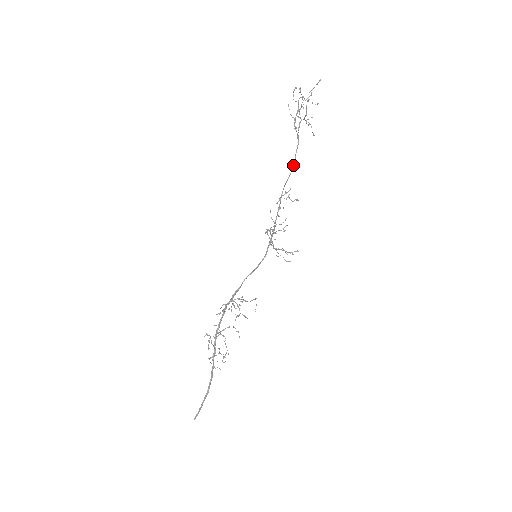
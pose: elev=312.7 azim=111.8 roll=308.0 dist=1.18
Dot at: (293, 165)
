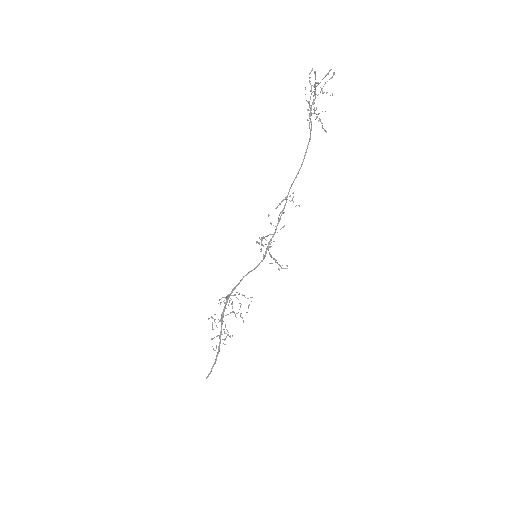
Dot at: (301, 164)
